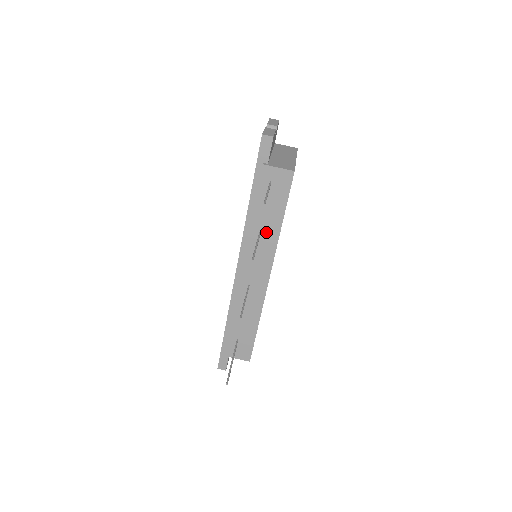
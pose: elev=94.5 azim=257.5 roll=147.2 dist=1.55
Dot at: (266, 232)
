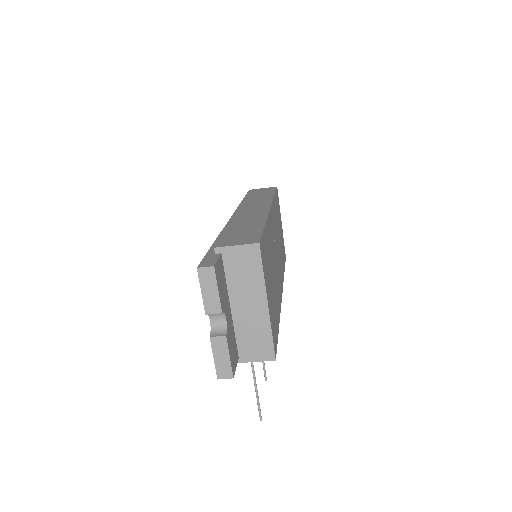
Dot at: occluded
